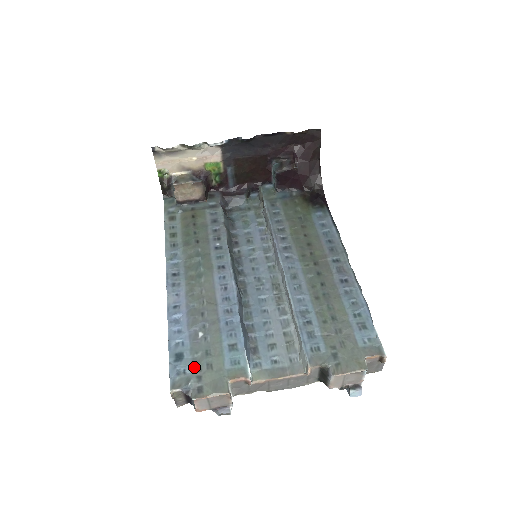
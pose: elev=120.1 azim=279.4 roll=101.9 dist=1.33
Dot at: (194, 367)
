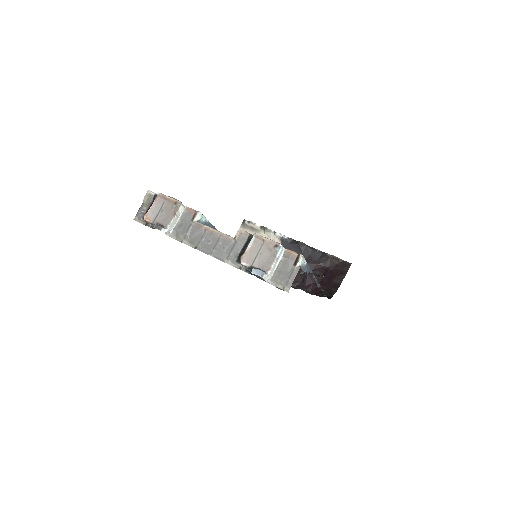
Dot at: occluded
